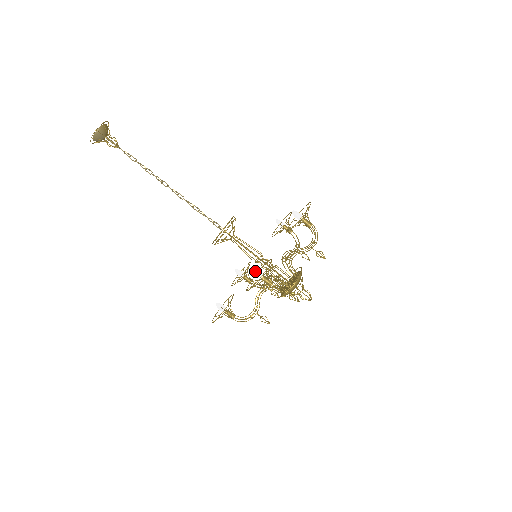
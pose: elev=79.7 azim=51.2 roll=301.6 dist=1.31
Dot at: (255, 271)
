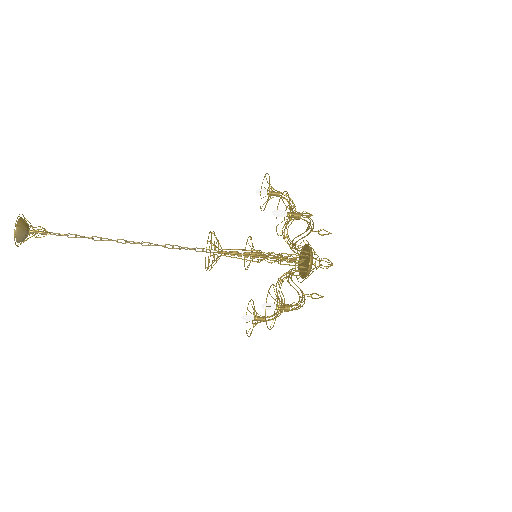
Dot at: (266, 307)
